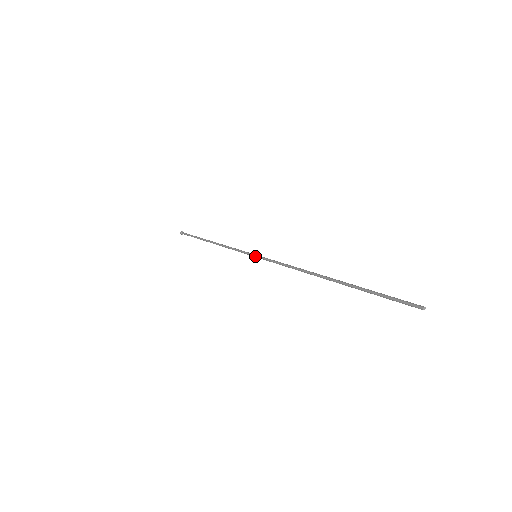
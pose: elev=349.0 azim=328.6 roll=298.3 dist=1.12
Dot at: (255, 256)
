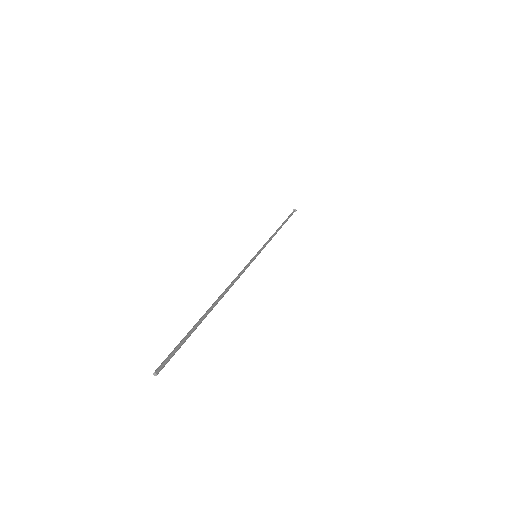
Dot at: (255, 257)
